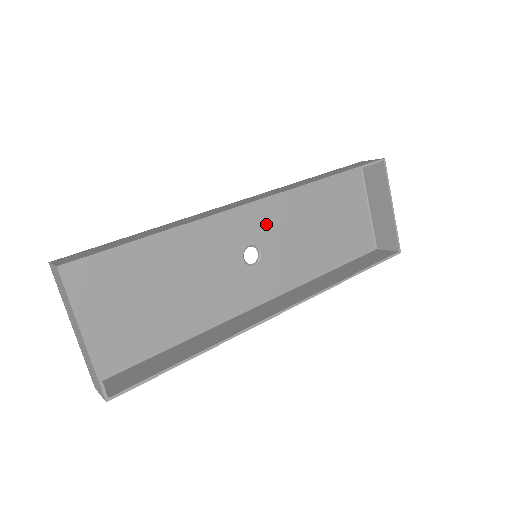
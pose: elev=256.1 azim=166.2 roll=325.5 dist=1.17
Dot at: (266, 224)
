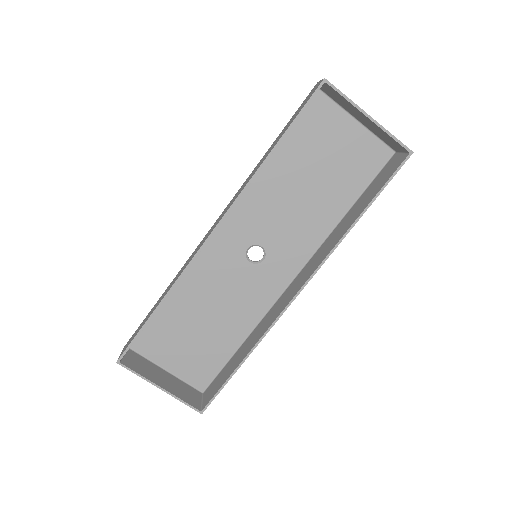
Dot at: (251, 223)
